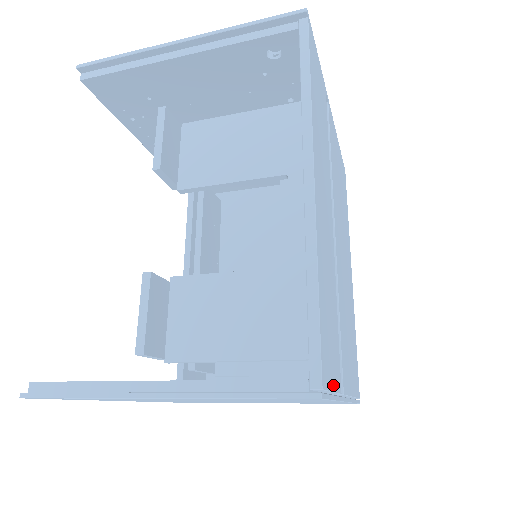
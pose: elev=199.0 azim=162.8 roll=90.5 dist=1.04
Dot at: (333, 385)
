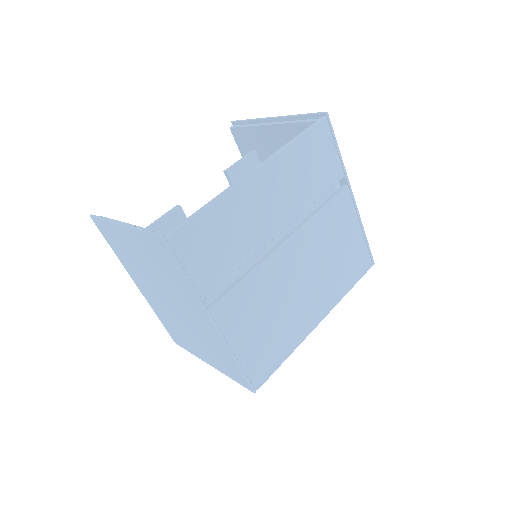
Dot at: (190, 268)
